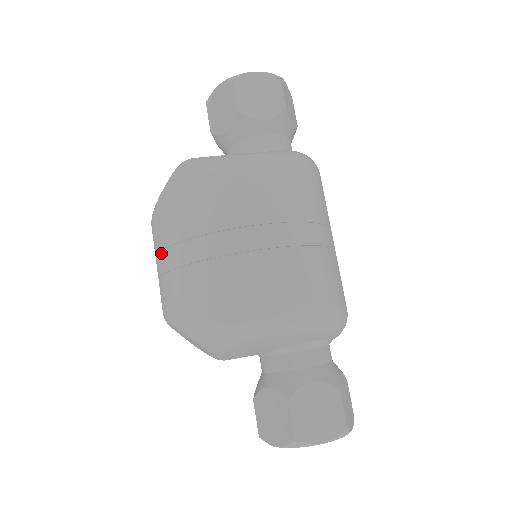
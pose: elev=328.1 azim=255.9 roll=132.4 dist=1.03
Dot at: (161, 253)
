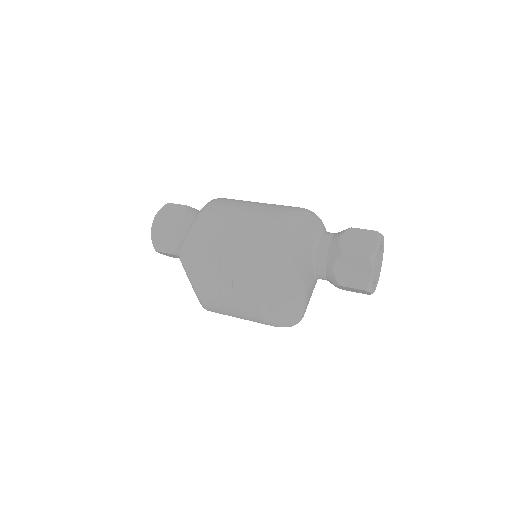
Dot at: (220, 290)
